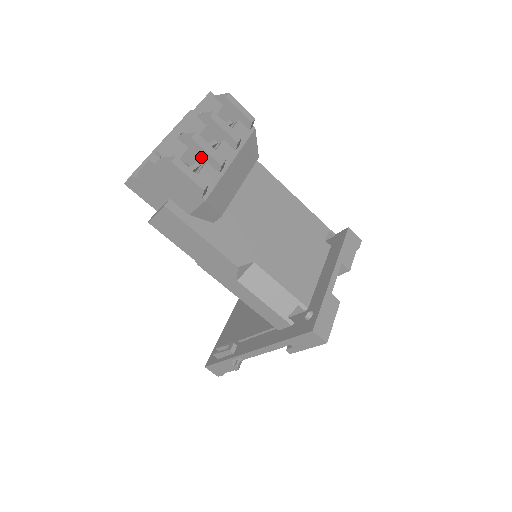
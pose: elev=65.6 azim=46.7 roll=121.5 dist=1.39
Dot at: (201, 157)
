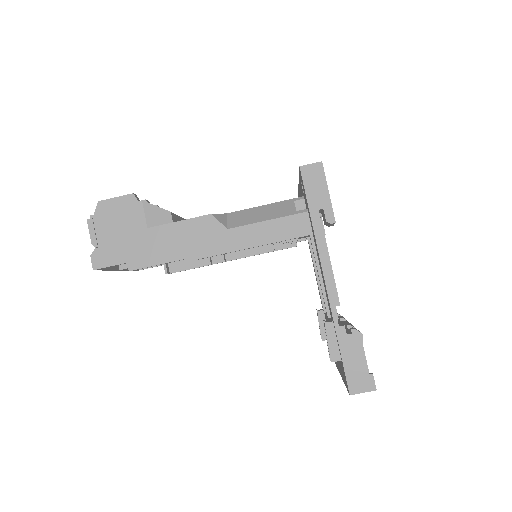
Dot at: occluded
